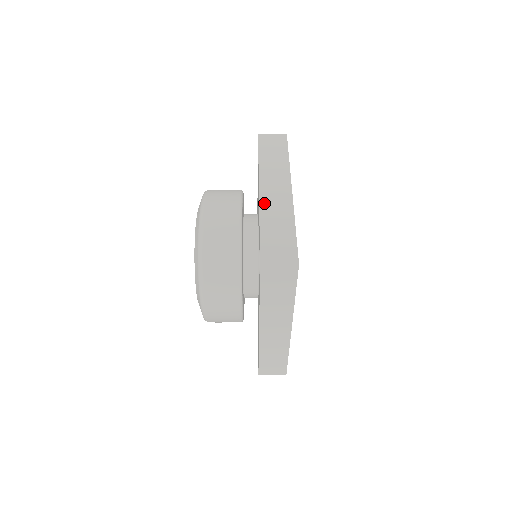
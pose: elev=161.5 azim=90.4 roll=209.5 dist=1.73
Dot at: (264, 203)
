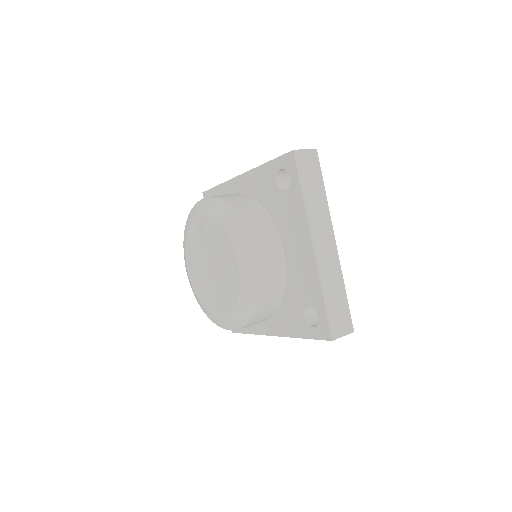
Dot at: (320, 265)
